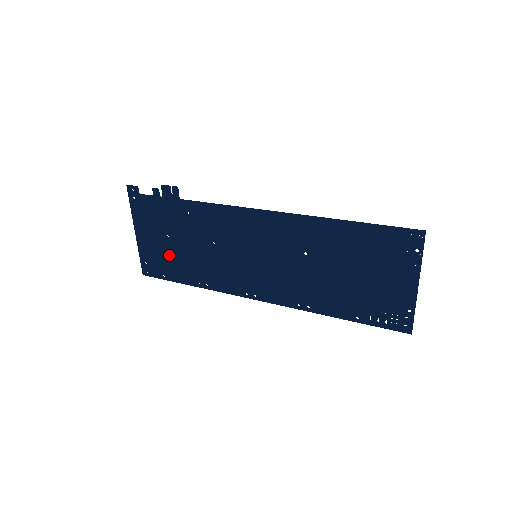
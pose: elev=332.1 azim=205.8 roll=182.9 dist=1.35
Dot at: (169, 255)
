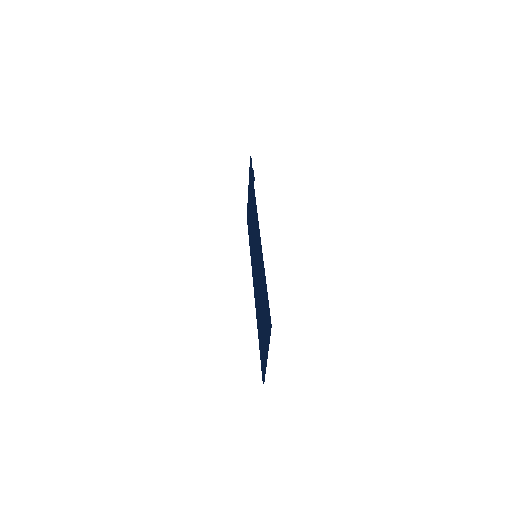
Dot at: (249, 216)
